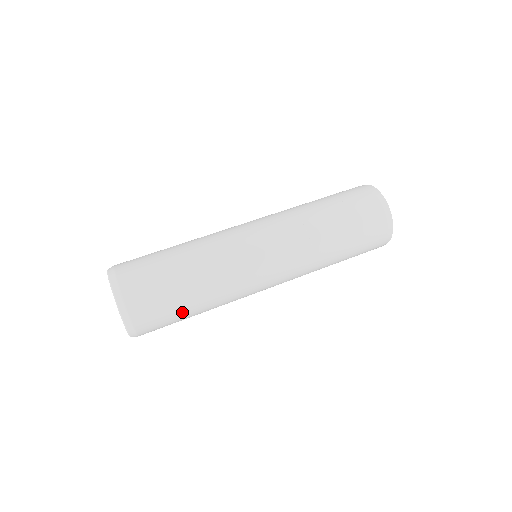
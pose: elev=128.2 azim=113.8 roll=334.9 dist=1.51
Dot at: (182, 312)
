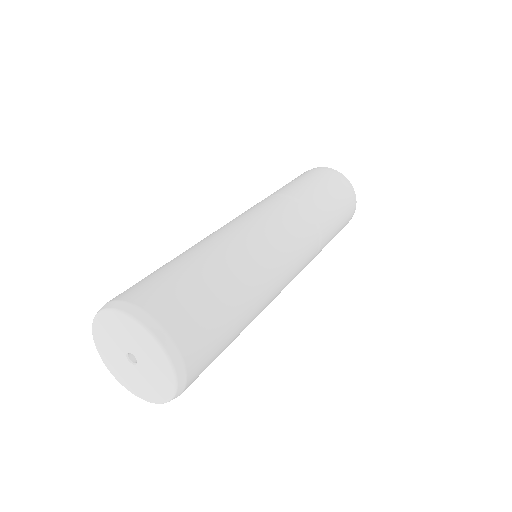
Dot at: (225, 310)
